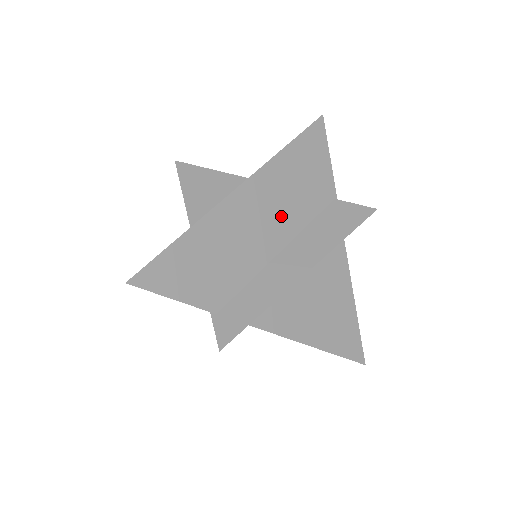
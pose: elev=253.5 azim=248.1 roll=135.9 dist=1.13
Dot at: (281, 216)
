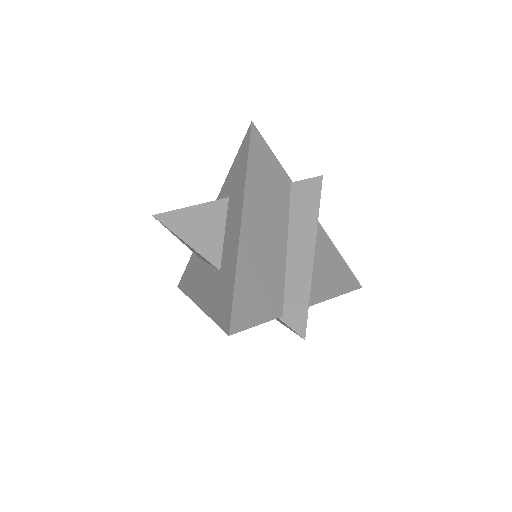
Dot at: (274, 218)
